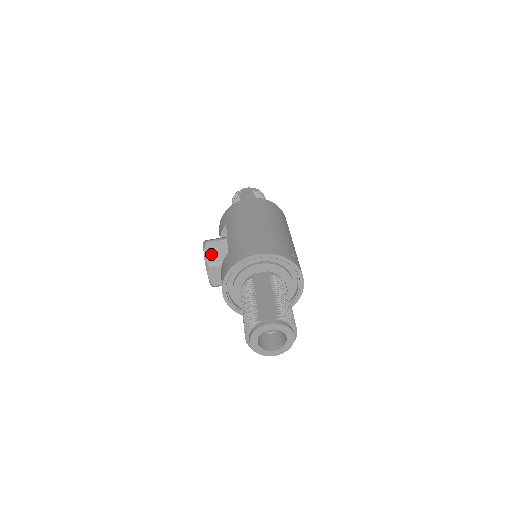
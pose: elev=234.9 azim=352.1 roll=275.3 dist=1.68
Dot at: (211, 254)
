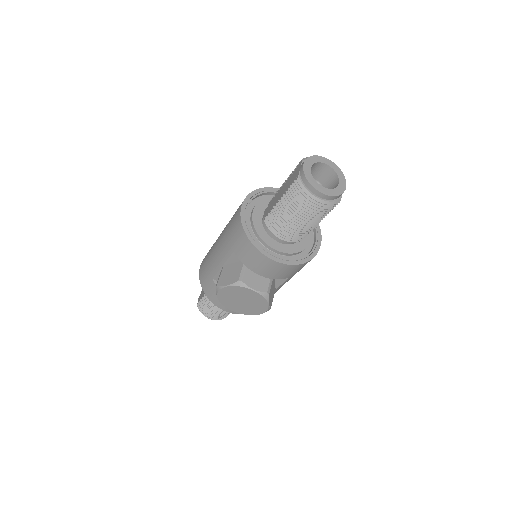
Dot at: (230, 279)
